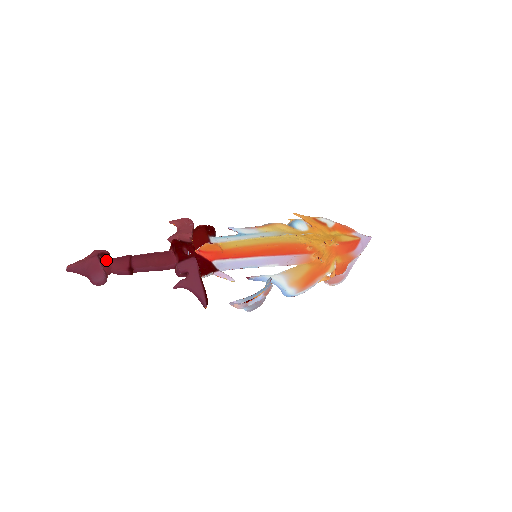
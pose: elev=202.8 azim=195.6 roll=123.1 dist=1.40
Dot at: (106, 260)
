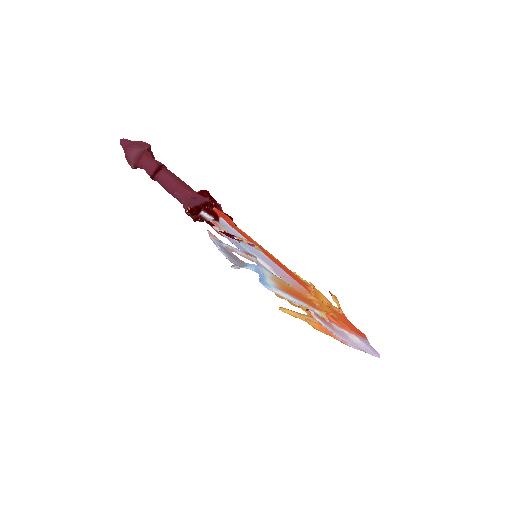
Dot at: (151, 155)
